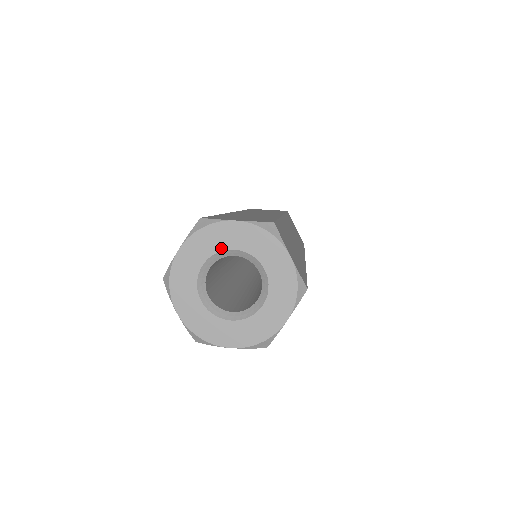
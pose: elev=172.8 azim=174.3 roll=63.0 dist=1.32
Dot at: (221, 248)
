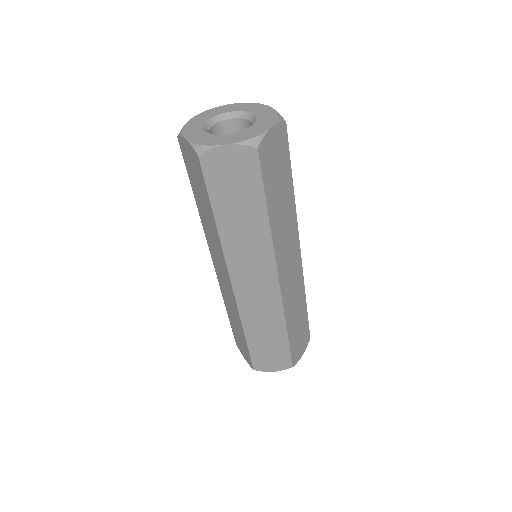
Dot at: (222, 113)
